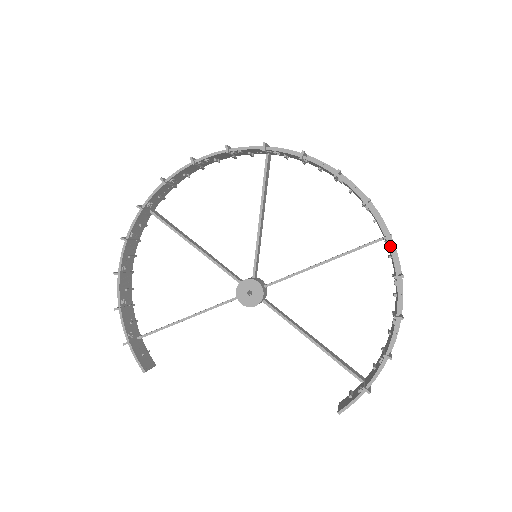
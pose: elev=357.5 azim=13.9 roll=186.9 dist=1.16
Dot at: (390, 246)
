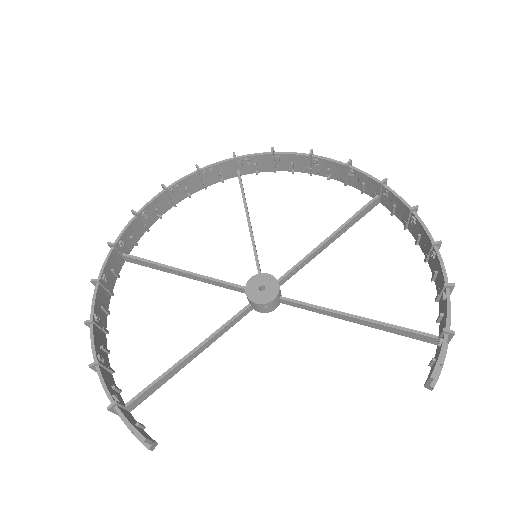
Dot at: (390, 189)
